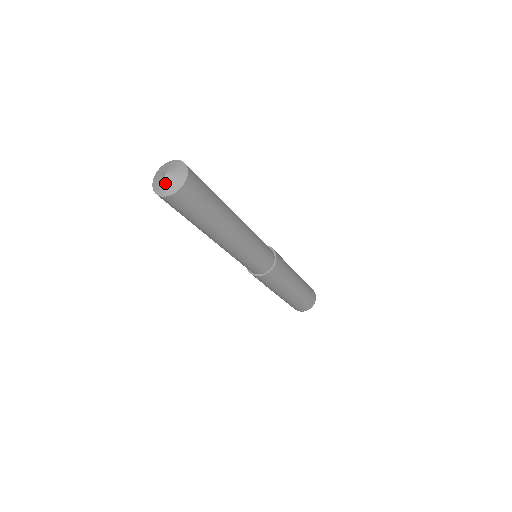
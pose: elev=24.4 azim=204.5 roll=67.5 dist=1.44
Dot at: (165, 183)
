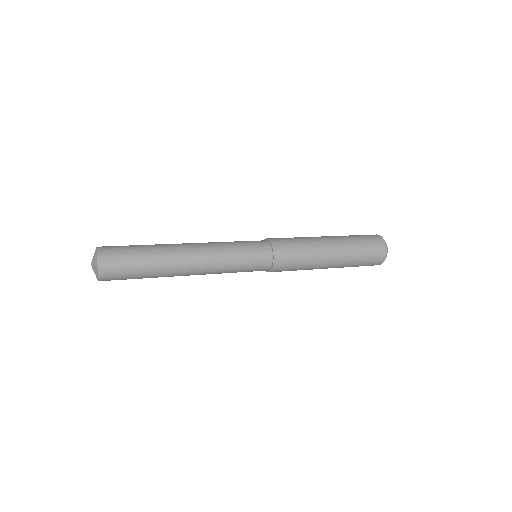
Dot at: occluded
